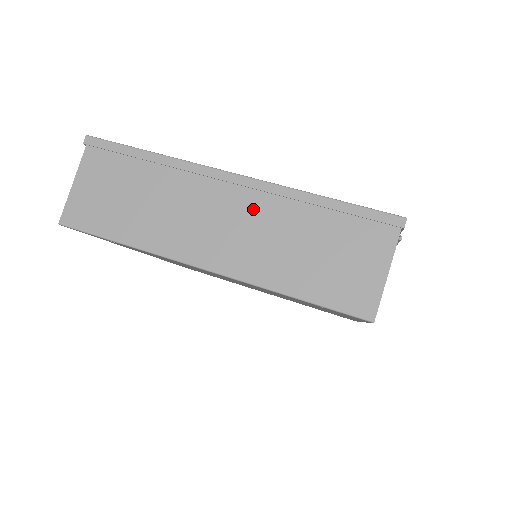
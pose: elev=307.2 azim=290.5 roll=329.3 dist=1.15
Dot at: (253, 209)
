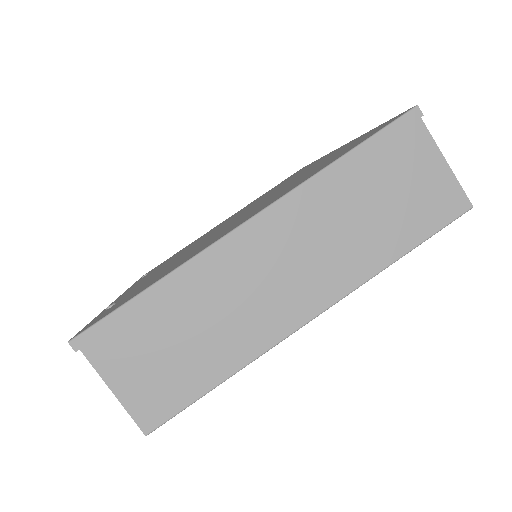
Dot at: (297, 230)
